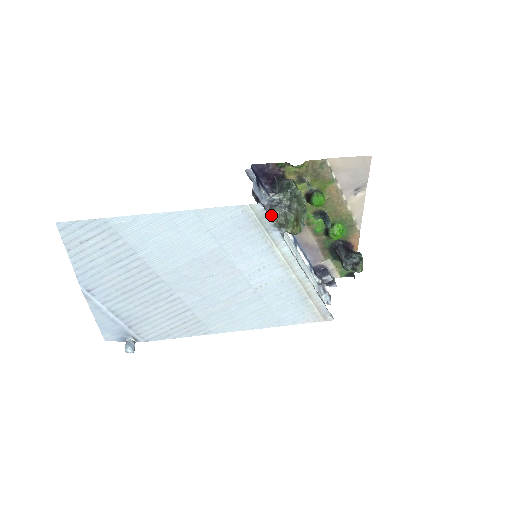
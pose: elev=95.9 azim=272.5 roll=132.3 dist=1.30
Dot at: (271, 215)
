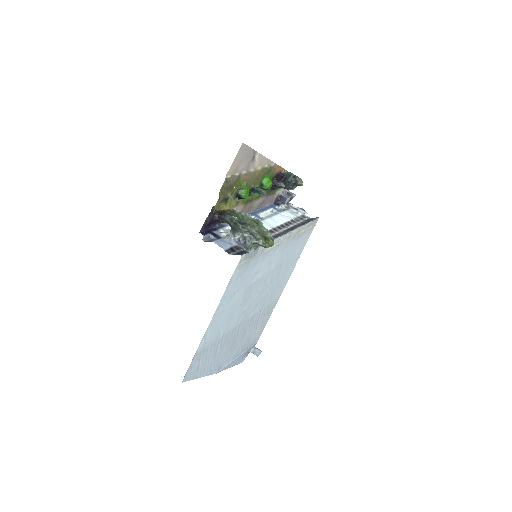
Dot at: (250, 249)
